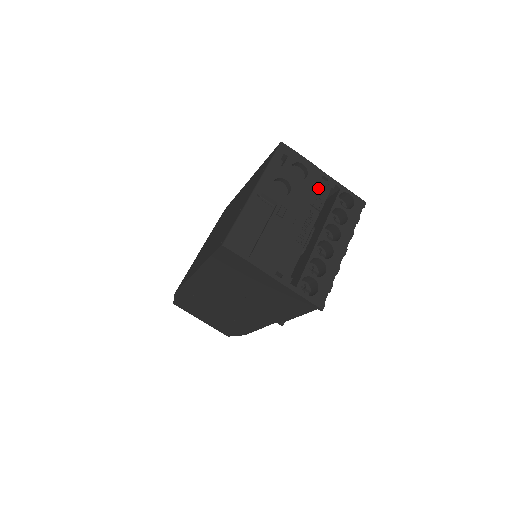
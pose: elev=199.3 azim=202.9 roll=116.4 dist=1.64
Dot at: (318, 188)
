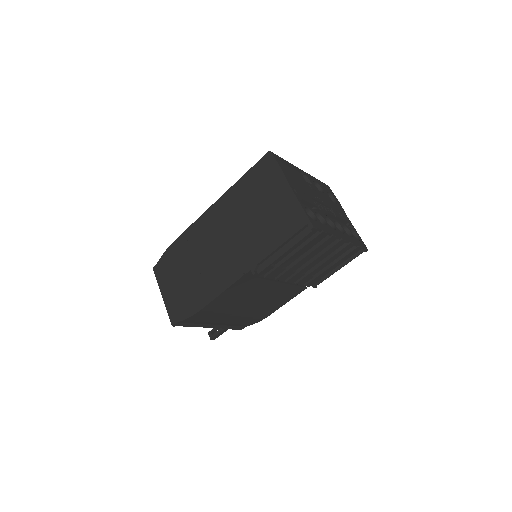
Dot at: (340, 213)
